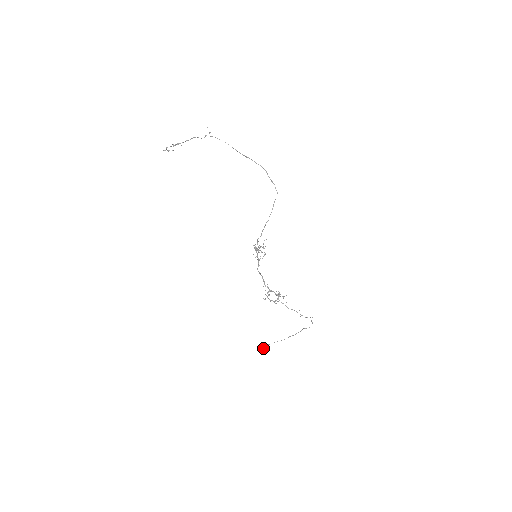
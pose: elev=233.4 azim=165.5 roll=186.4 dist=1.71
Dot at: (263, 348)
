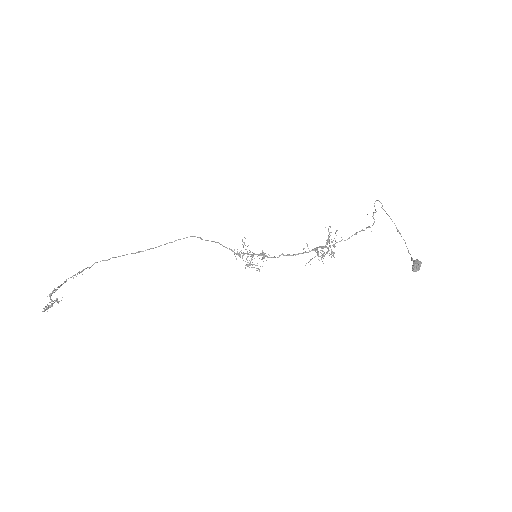
Dot at: (416, 262)
